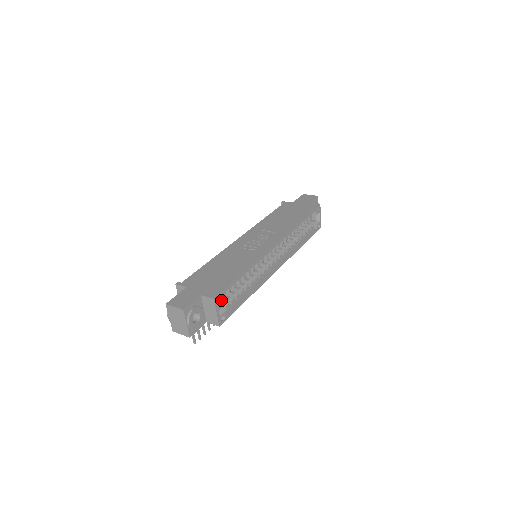
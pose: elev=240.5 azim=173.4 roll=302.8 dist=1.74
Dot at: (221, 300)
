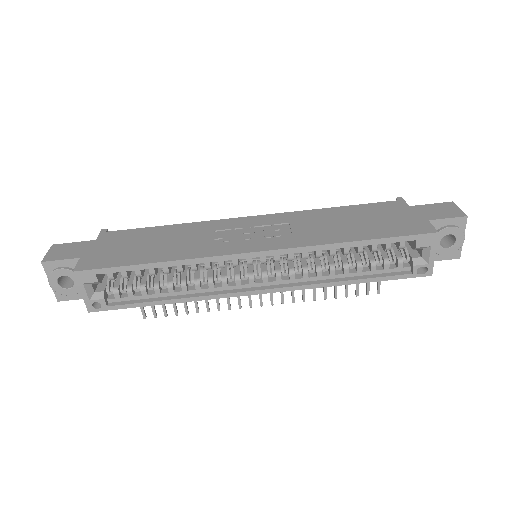
Dot at: (92, 280)
